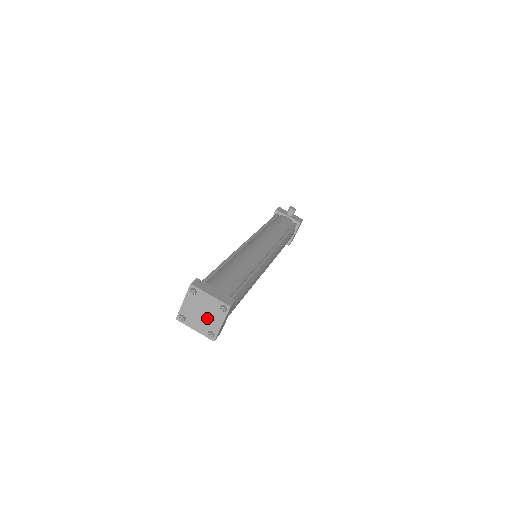
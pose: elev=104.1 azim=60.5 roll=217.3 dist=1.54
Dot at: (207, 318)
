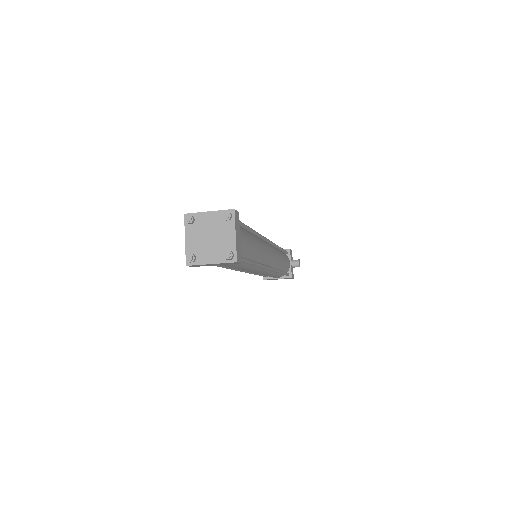
Dot at: (208, 245)
